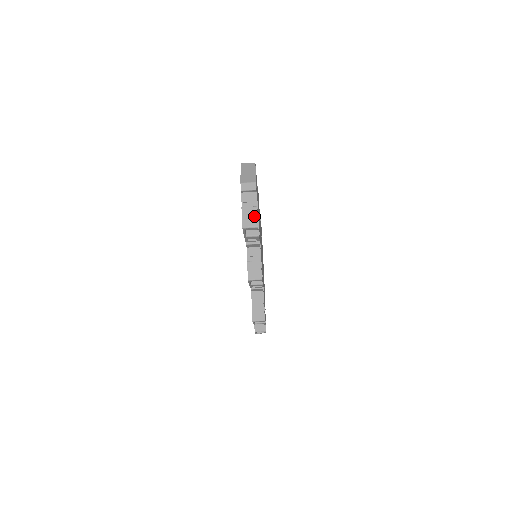
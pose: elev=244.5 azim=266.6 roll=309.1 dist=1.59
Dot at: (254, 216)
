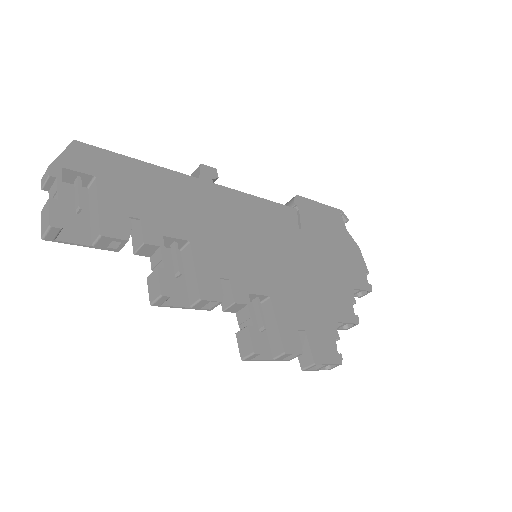
Dot at: (47, 213)
